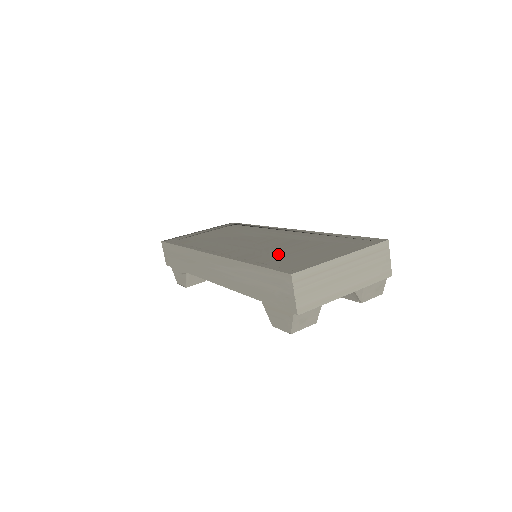
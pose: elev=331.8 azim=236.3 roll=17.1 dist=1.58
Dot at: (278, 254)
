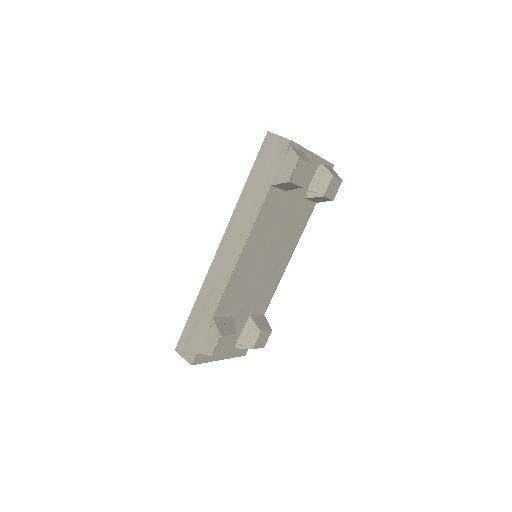
Dot at: occluded
